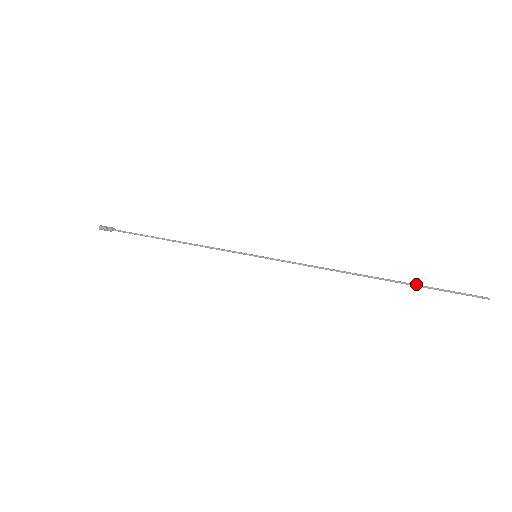
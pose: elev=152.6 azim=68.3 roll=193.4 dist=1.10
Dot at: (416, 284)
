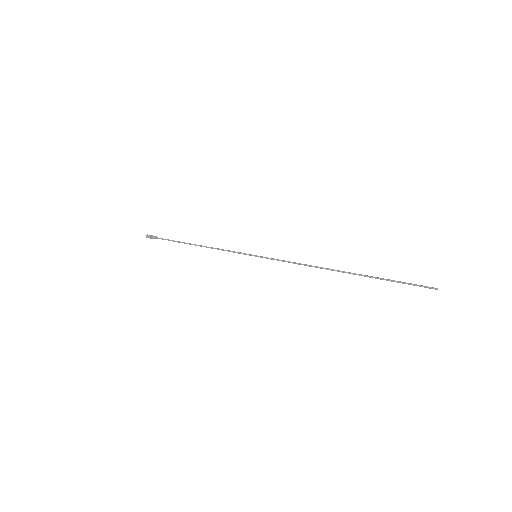
Dot at: (377, 277)
